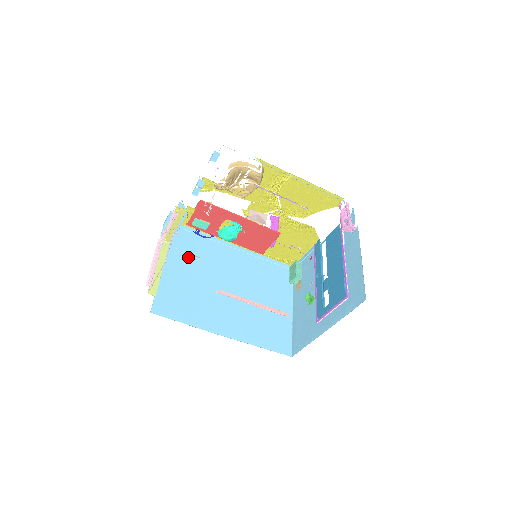
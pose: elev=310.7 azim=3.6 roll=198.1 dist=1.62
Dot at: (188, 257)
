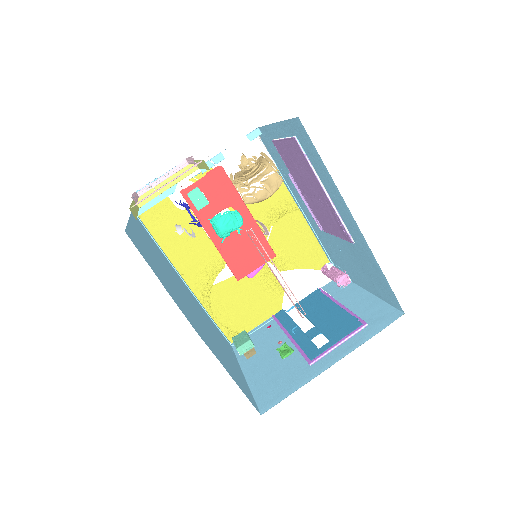
Dot at: (149, 241)
